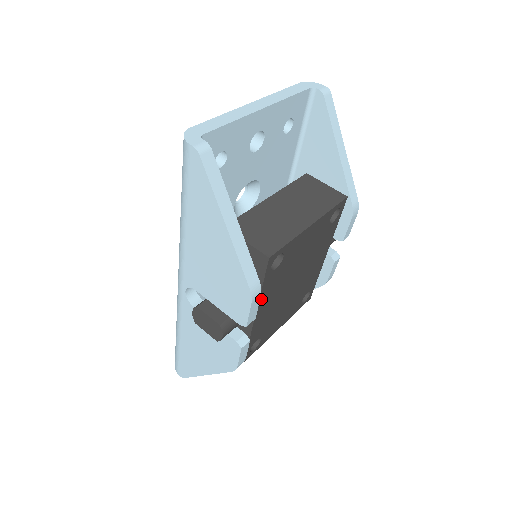
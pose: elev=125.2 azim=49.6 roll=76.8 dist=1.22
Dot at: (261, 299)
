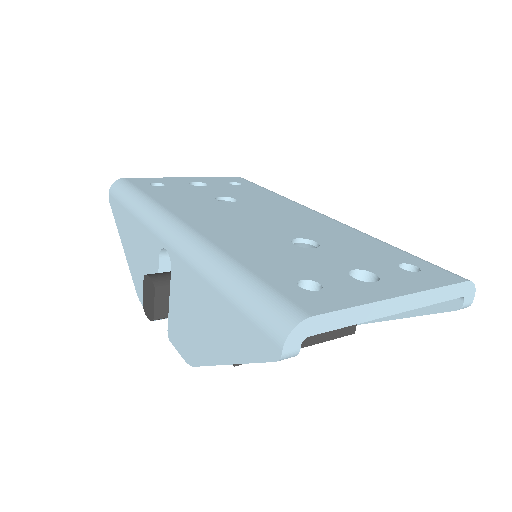
Dot at: occluded
